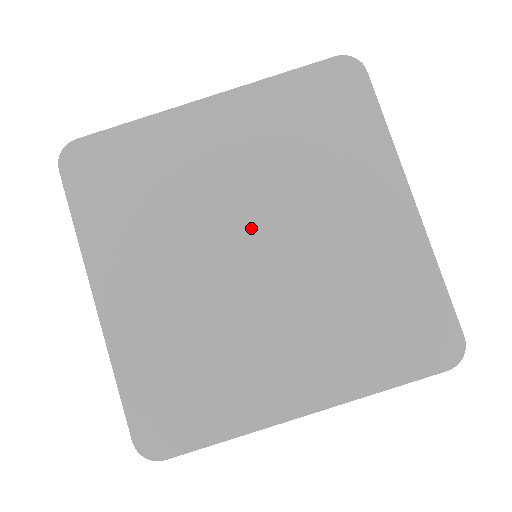
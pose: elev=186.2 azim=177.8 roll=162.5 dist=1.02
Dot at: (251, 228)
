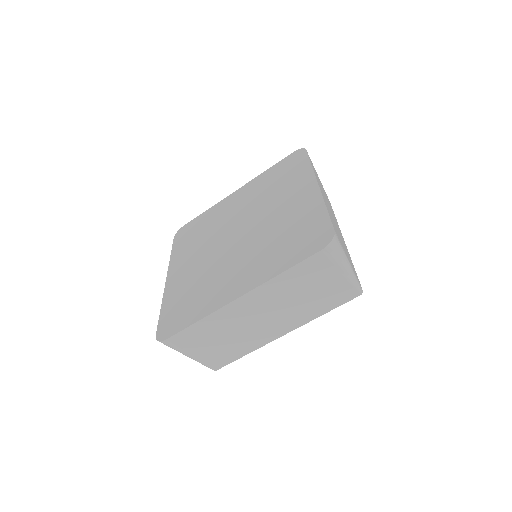
Dot at: (239, 227)
